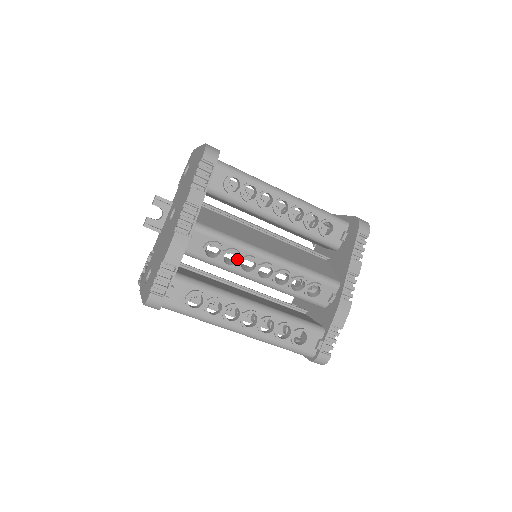
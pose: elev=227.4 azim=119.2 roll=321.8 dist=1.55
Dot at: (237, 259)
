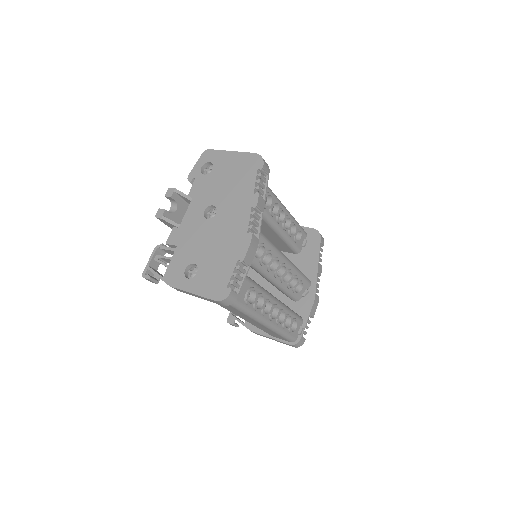
Dot at: (269, 260)
